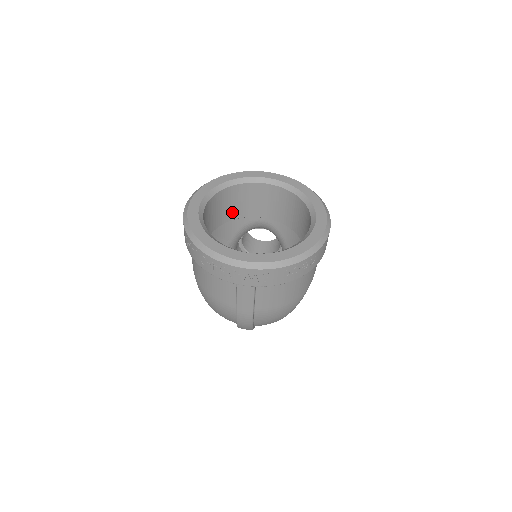
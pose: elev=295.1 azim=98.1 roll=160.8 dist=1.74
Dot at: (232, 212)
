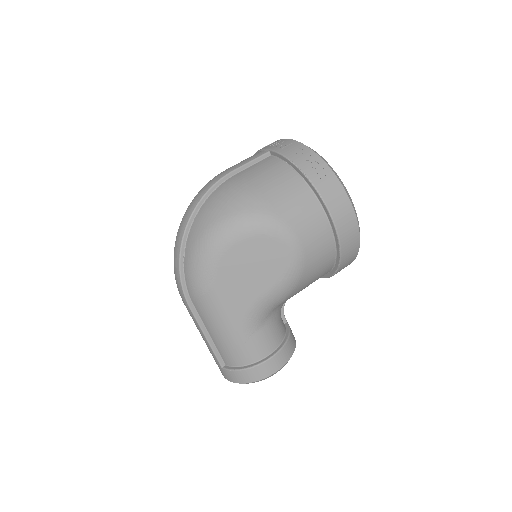
Dot at: occluded
